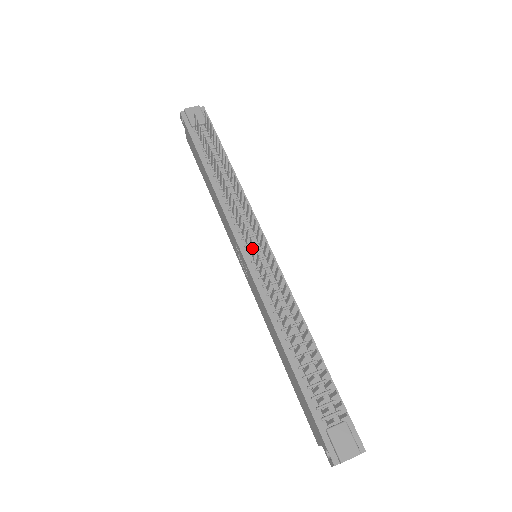
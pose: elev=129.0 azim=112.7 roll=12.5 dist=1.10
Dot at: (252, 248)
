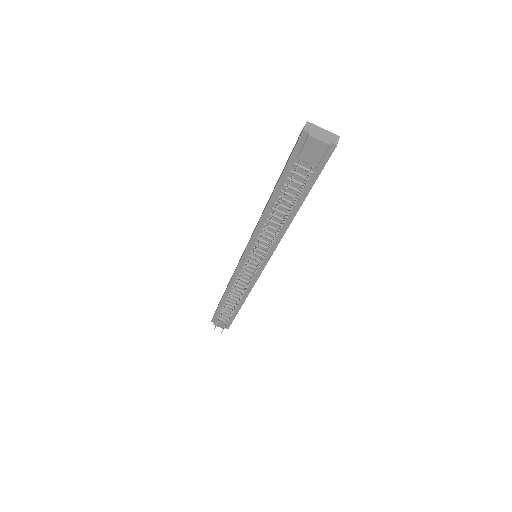
Dot at: (253, 259)
